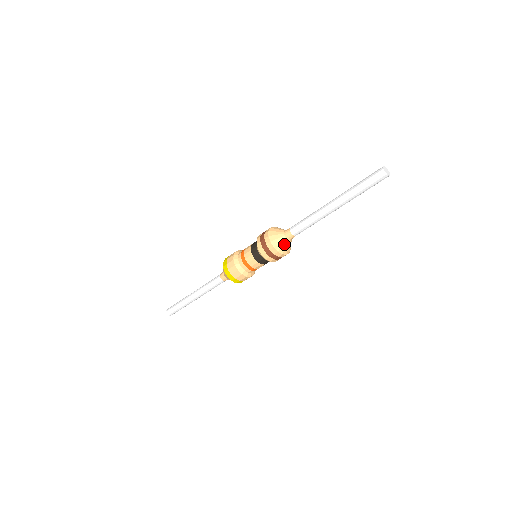
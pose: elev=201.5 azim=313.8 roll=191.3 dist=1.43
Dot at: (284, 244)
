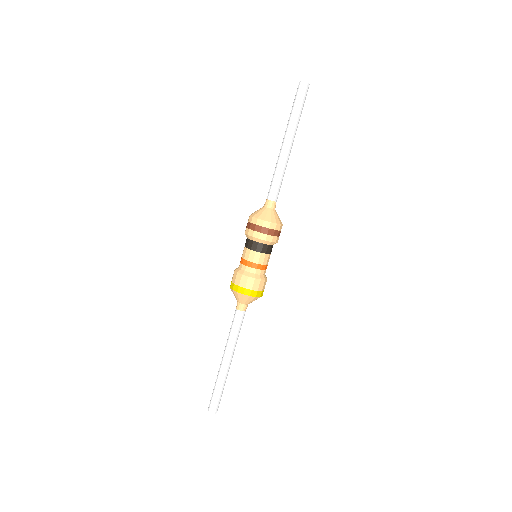
Dot at: (268, 213)
